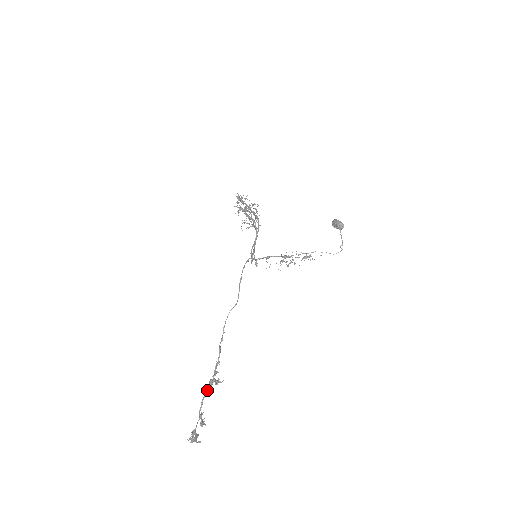
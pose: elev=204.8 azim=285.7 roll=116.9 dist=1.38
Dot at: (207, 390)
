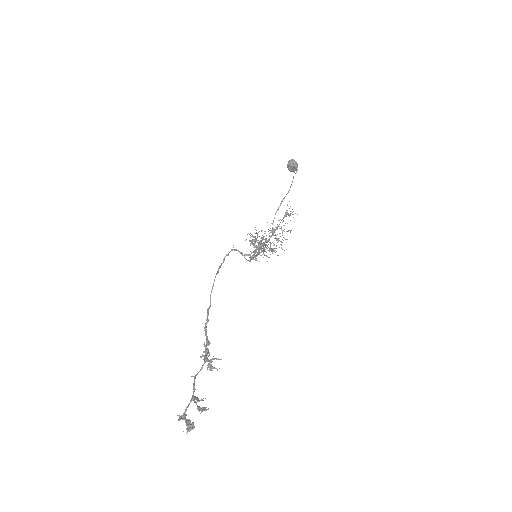
Dot at: (198, 372)
